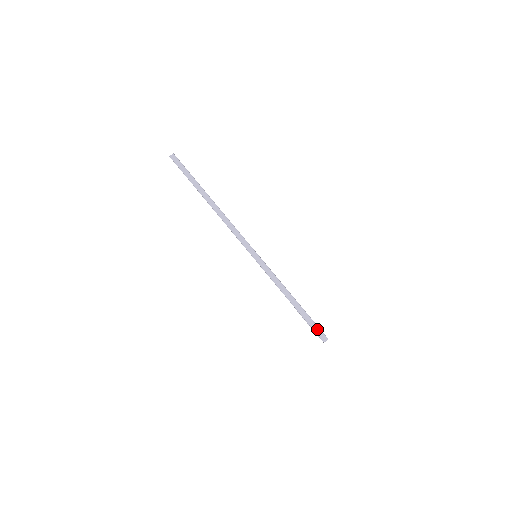
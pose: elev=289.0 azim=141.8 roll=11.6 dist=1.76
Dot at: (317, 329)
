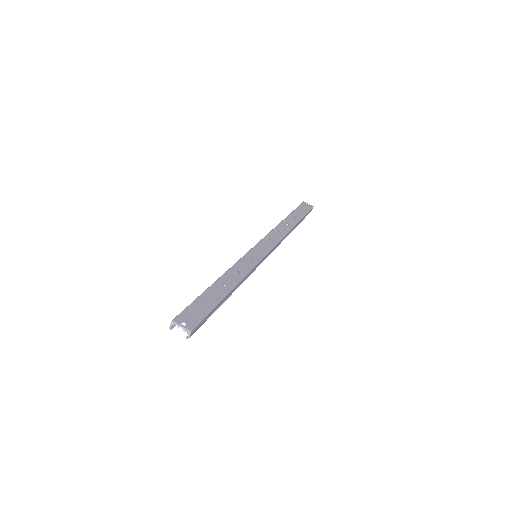
Dot at: (184, 311)
